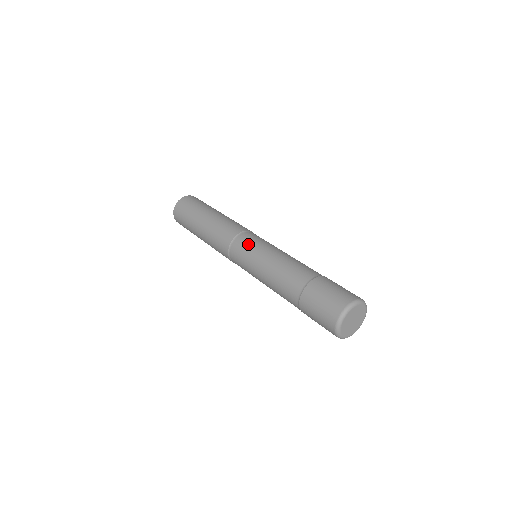
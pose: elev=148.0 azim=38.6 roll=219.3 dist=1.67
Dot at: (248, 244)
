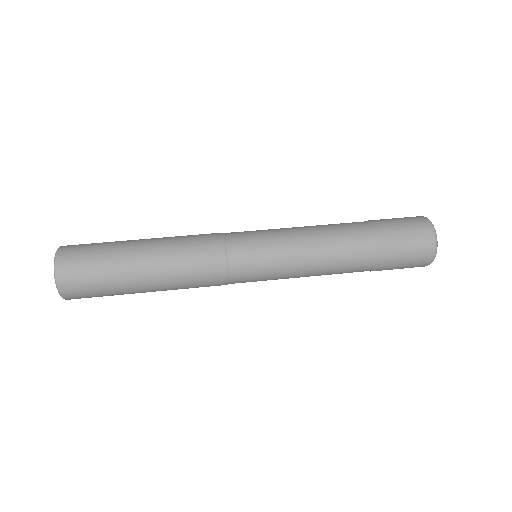
Dot at: (252, 231)
